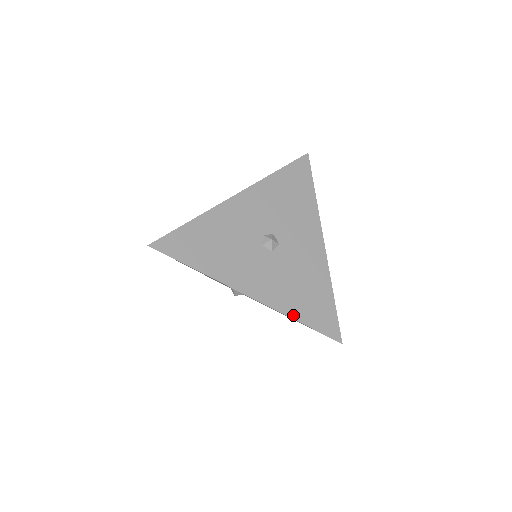
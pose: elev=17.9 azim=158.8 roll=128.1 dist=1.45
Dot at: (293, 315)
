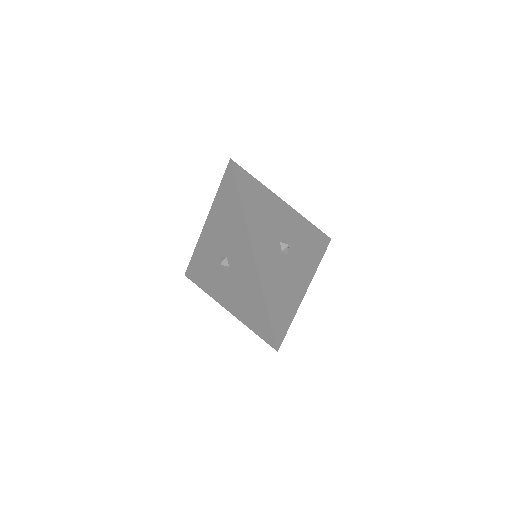
Dot at: (266, 296)
